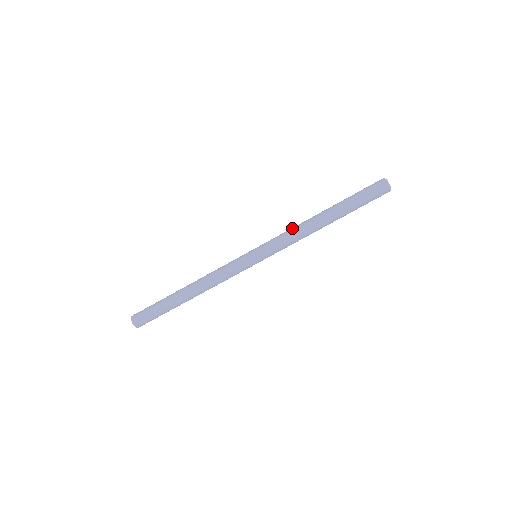
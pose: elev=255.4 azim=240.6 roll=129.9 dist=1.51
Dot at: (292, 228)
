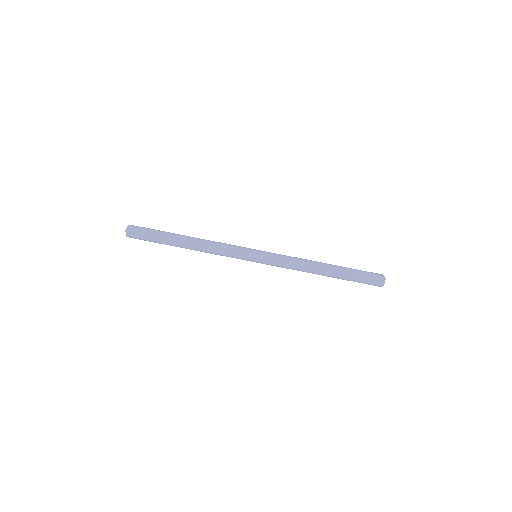
Dot at: occluded
